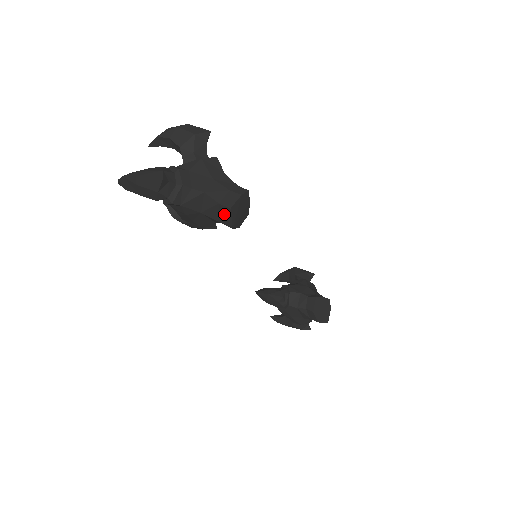
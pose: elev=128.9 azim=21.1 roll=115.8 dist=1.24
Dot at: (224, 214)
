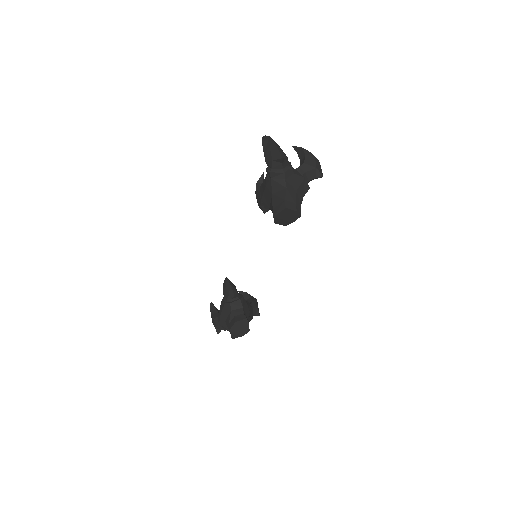
Dot at: (280, 207)
